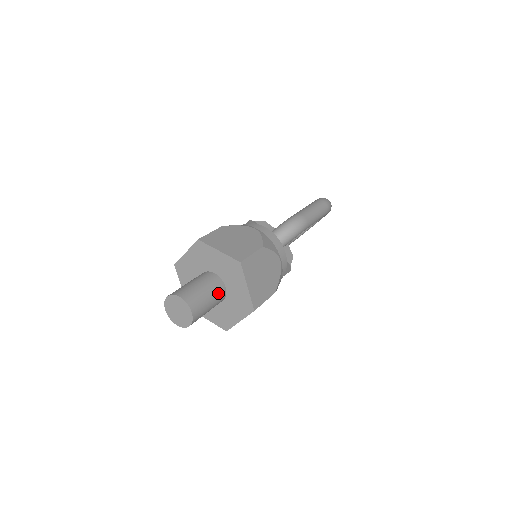
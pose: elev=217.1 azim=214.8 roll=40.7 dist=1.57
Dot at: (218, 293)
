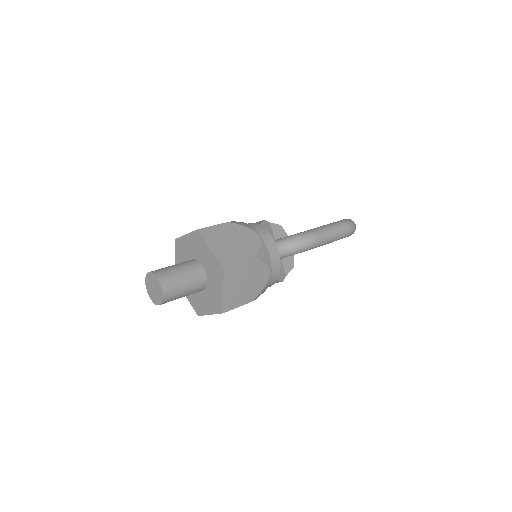
Dot at: (197, 285)
